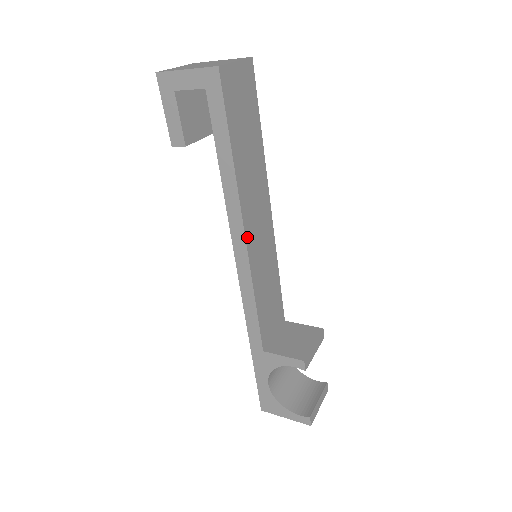
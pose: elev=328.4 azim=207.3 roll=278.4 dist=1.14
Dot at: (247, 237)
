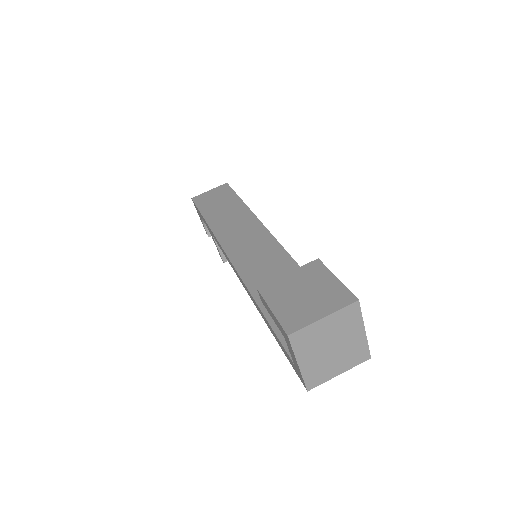
Dot at: occluded
